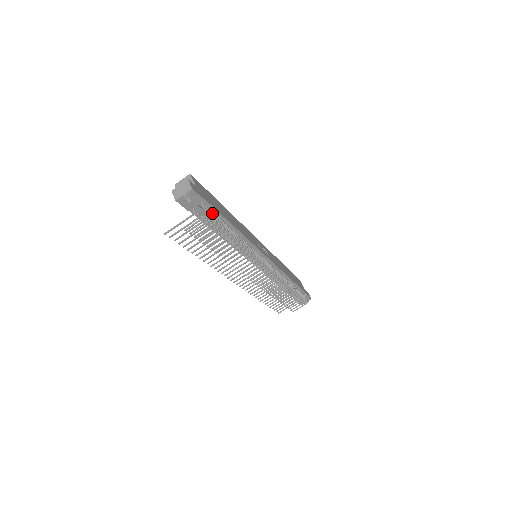
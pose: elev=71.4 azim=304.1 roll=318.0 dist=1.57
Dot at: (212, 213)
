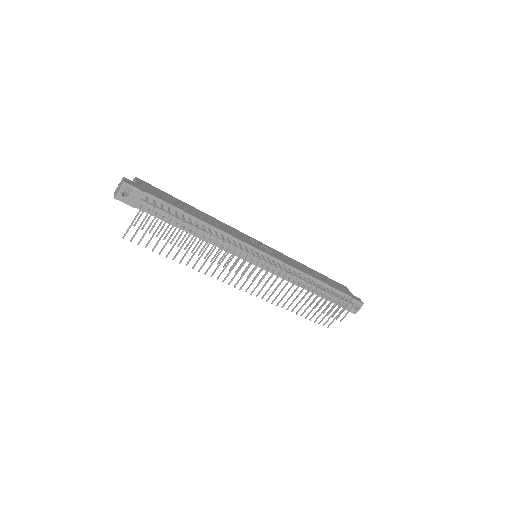
Dot at: (161, 205)
